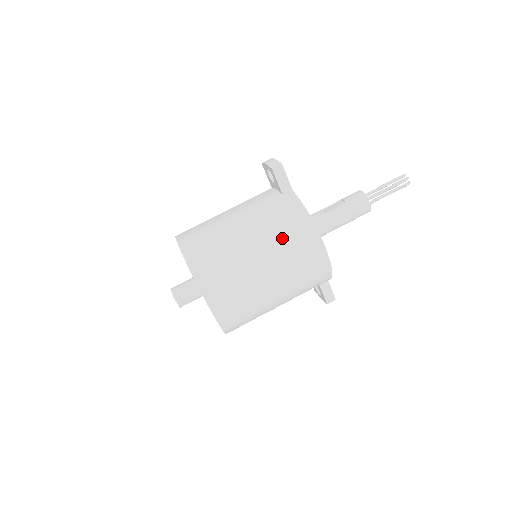
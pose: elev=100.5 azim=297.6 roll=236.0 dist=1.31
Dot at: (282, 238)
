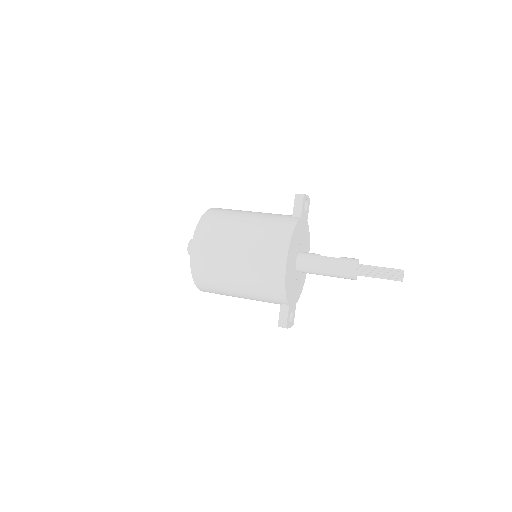
Dot at: (264, 234)
